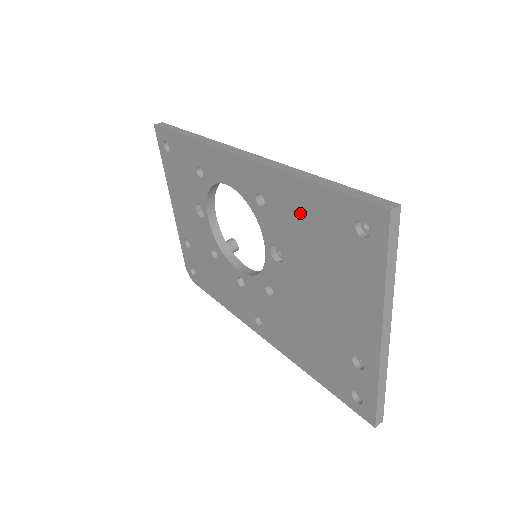
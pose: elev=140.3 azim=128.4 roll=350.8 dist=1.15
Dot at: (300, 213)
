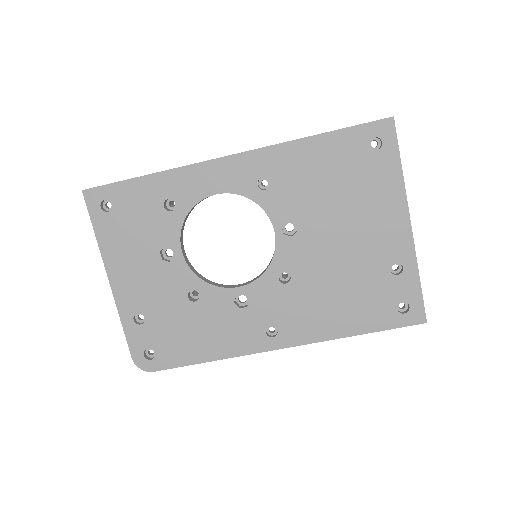
Dot at: (314, 167)
